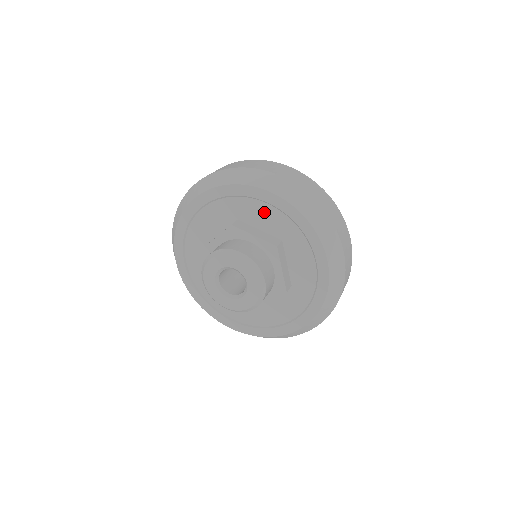
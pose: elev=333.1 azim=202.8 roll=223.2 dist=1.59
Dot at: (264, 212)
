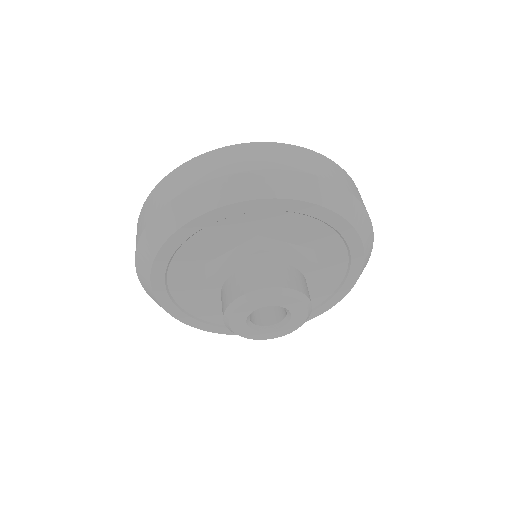
Dot at: (298, 224)
